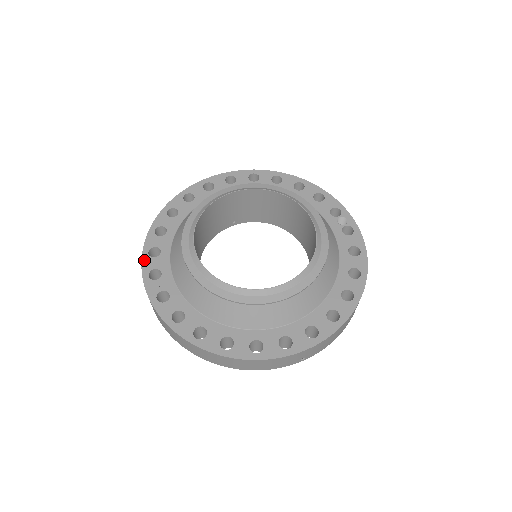
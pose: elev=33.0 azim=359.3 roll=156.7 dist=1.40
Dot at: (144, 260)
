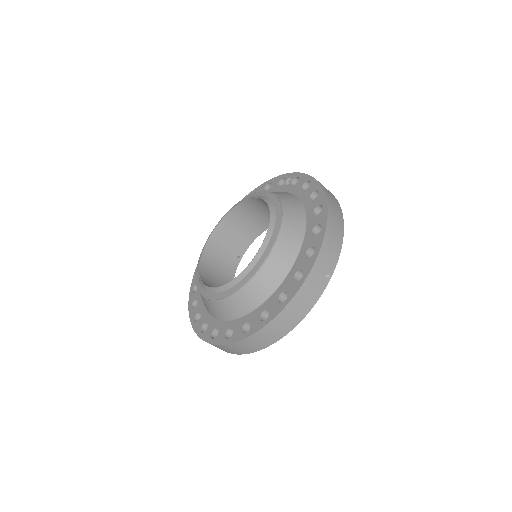
Dot at: (194, 327)
